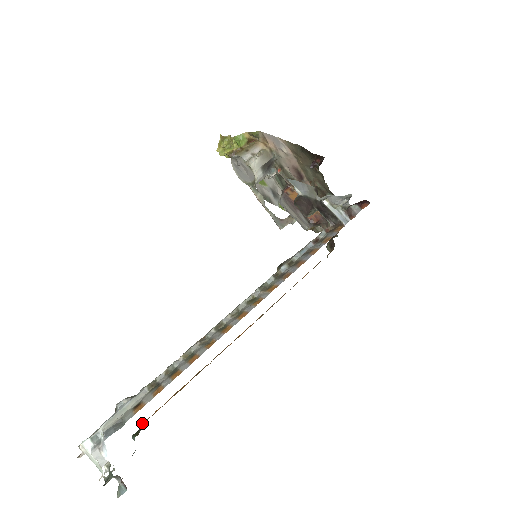
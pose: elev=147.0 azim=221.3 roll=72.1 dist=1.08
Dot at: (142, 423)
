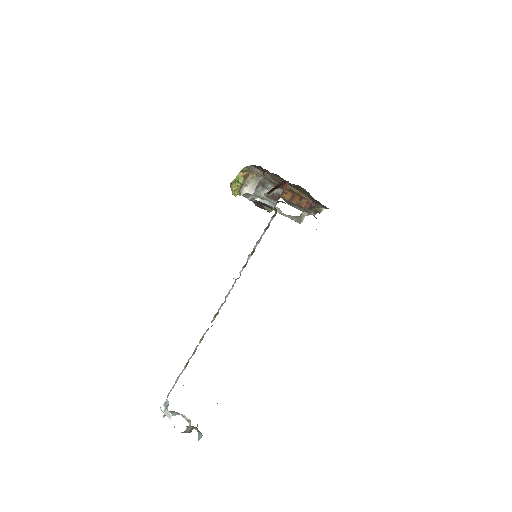
Dot at: occluded
